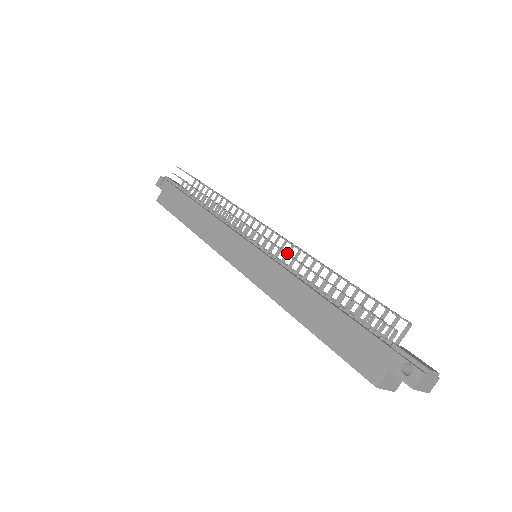
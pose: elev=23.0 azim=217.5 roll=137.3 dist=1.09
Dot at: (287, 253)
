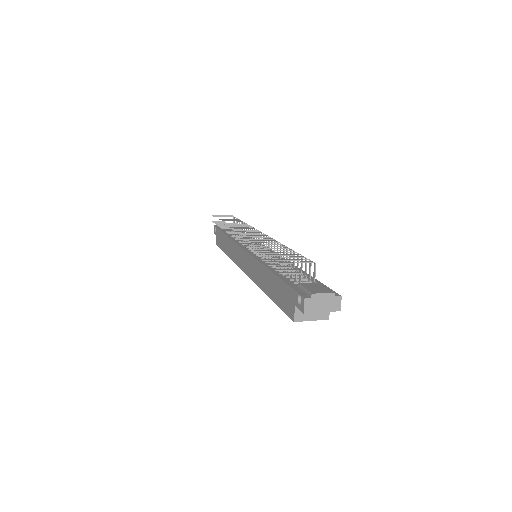
Dot at: (251, 247)
